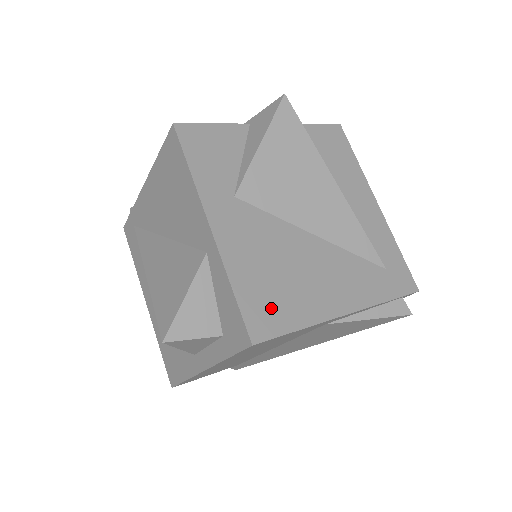
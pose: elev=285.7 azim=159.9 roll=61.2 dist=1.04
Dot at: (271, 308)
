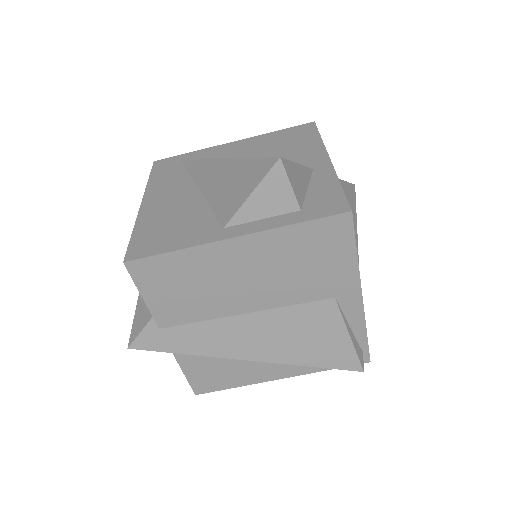
Dot at: occluded
